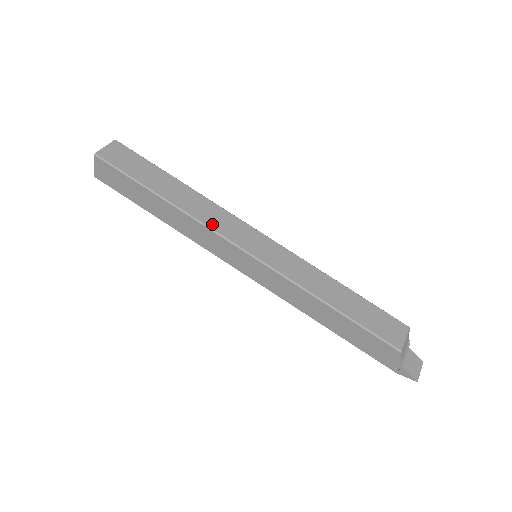
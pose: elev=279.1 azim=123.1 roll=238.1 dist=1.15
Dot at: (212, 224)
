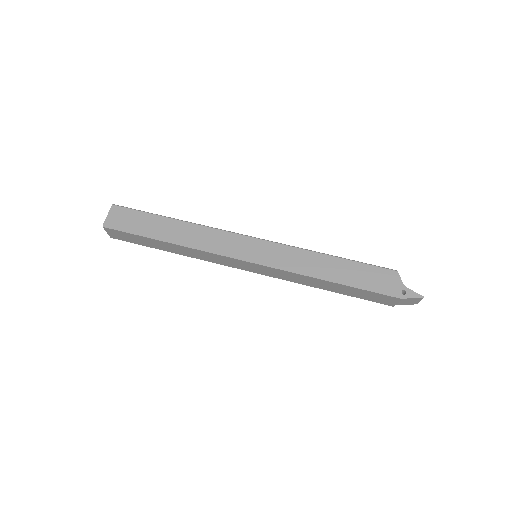
Dot at: (219, 230)
